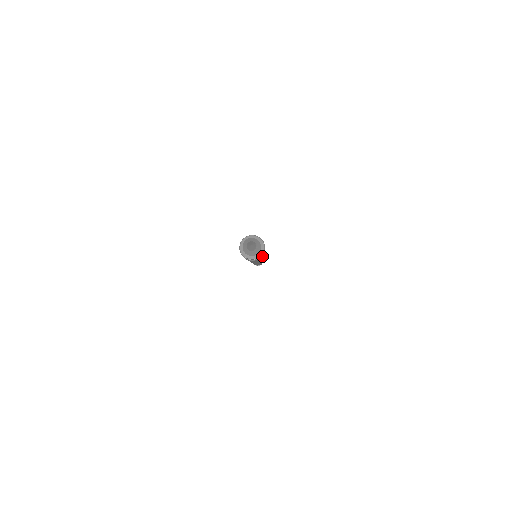
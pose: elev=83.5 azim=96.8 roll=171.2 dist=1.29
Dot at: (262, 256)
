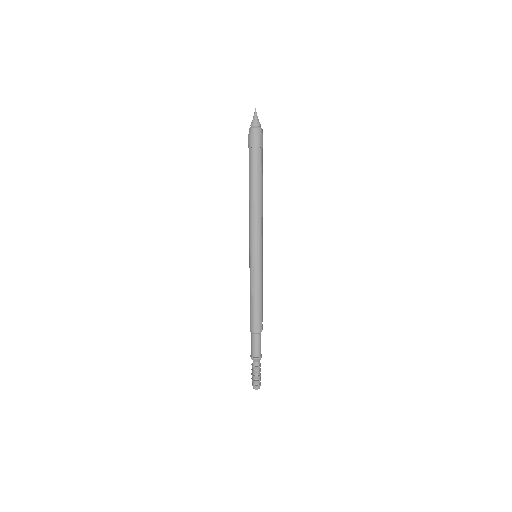
Dot at: (261, 146)
